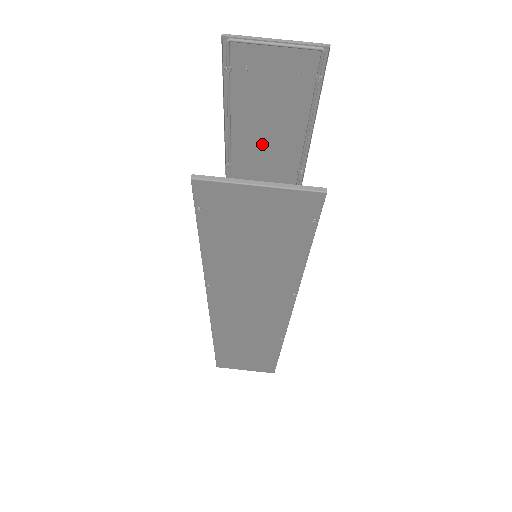
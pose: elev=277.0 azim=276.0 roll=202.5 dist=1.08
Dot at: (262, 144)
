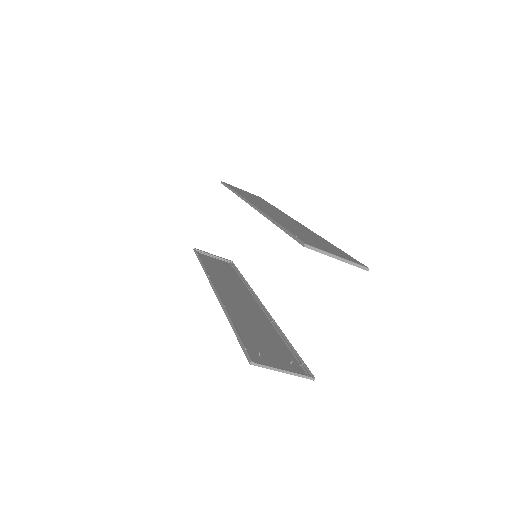
Dot at: (296, 228)
